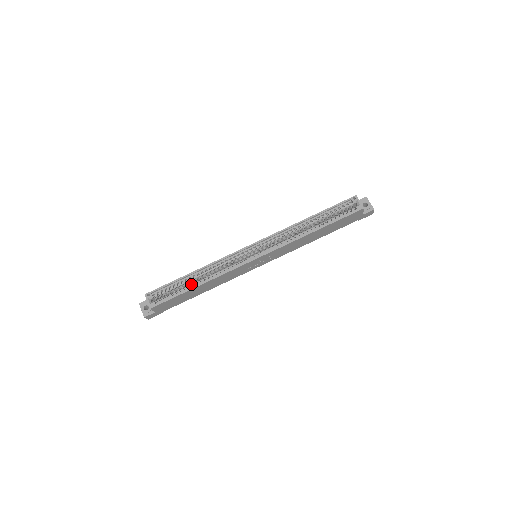
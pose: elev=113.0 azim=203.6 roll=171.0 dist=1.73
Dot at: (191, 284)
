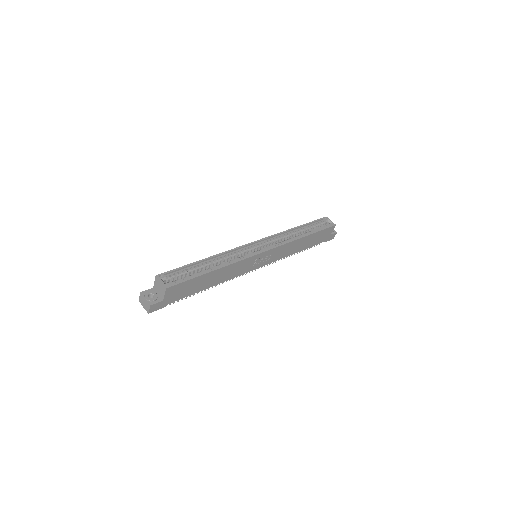
Dot at: (205, 269)
